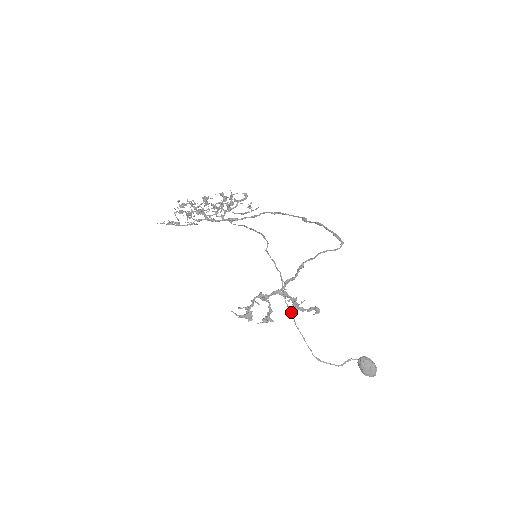
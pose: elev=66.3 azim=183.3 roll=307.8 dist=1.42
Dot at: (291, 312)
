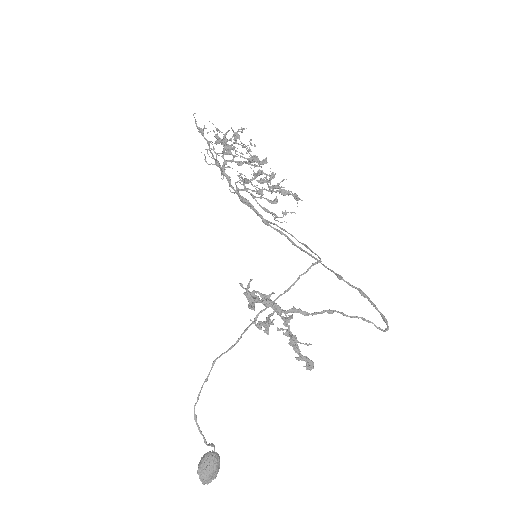
Dot at: (237, 341)
